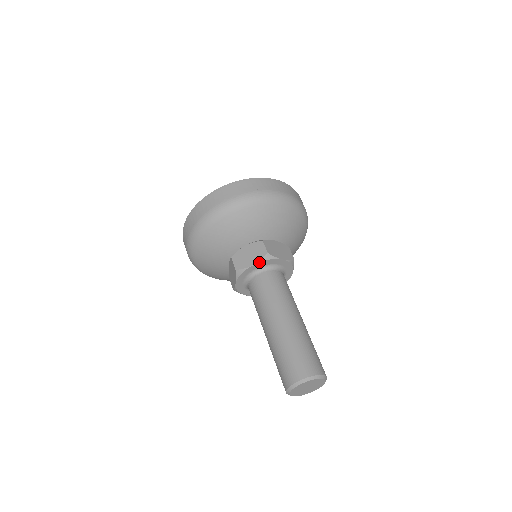
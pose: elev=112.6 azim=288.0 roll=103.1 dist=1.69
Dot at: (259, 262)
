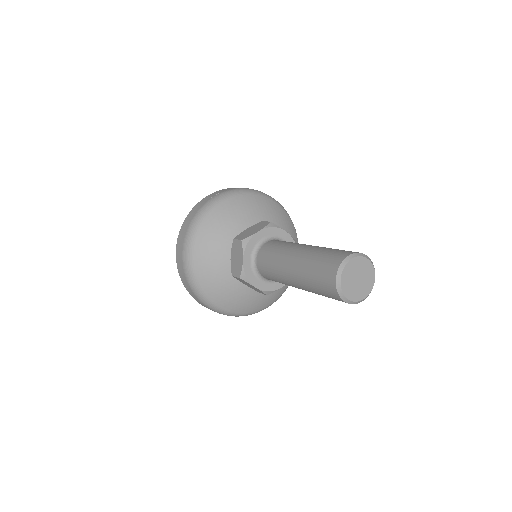
Dot at: (264, 228)
